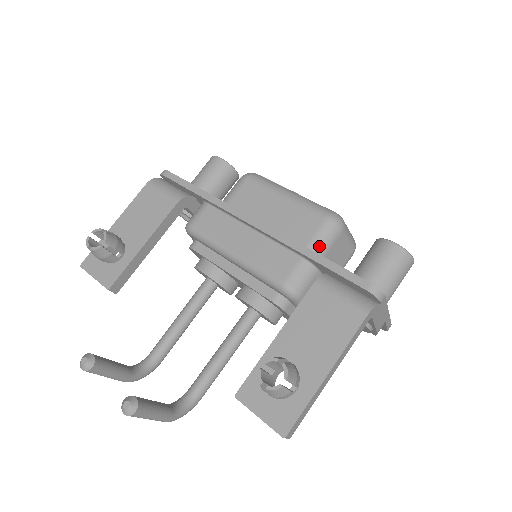
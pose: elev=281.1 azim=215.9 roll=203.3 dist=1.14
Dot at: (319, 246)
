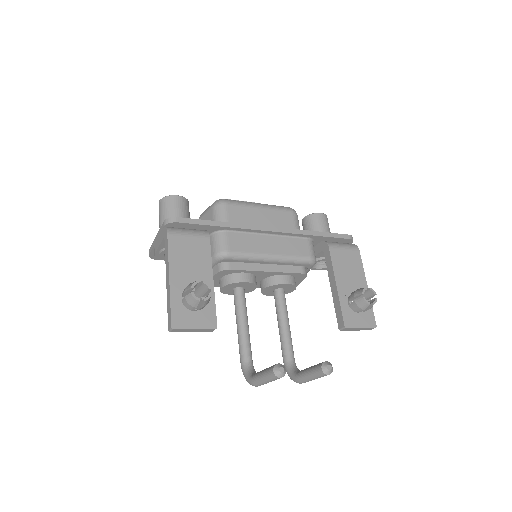
Dot at: occluded
